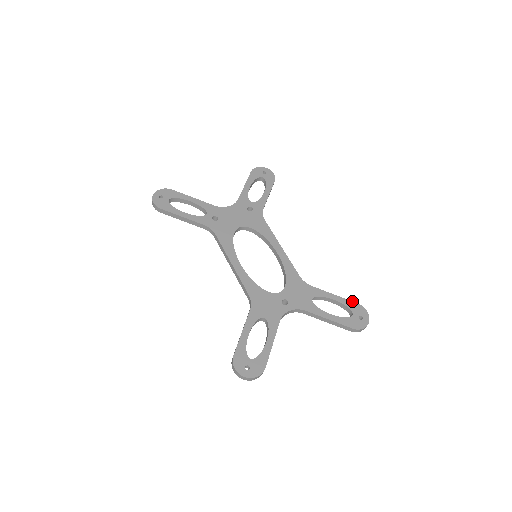
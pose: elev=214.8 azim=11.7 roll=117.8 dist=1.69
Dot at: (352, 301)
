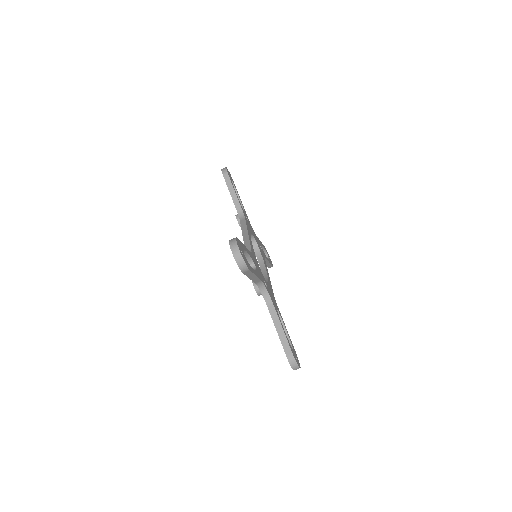
Dot at: occluded
